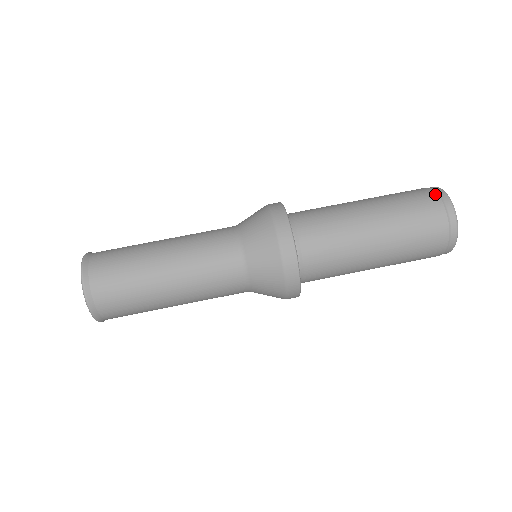
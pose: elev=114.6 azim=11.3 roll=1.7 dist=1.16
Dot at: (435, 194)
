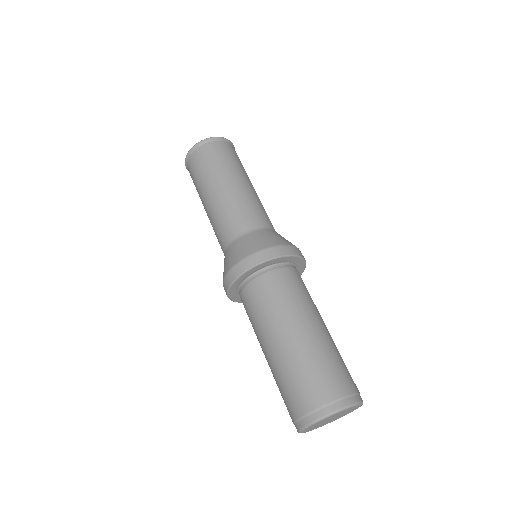
Dot at: (321, 403)
